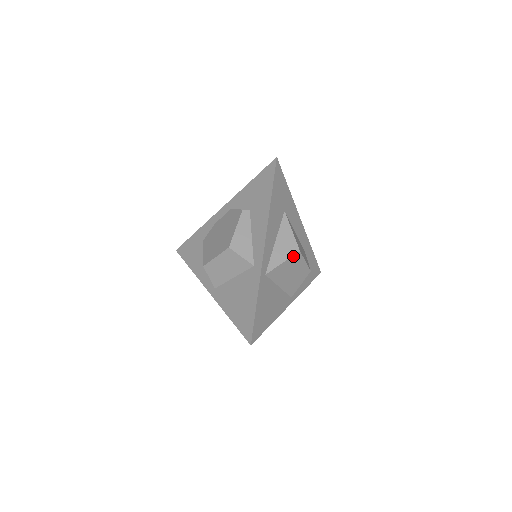
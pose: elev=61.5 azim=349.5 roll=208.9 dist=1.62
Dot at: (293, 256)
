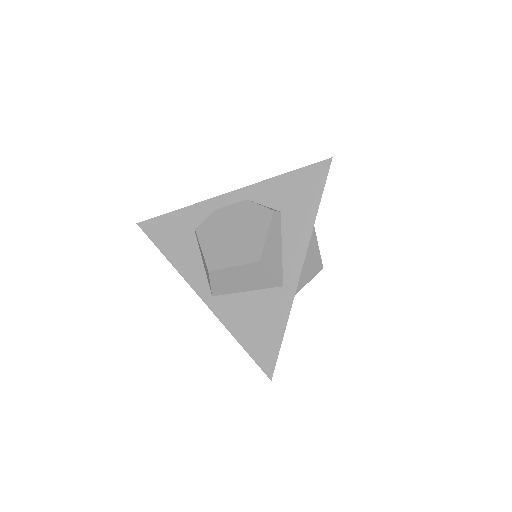
Dot at: occluded
